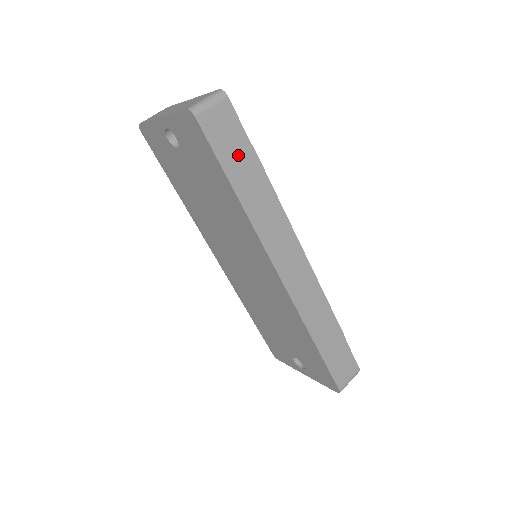
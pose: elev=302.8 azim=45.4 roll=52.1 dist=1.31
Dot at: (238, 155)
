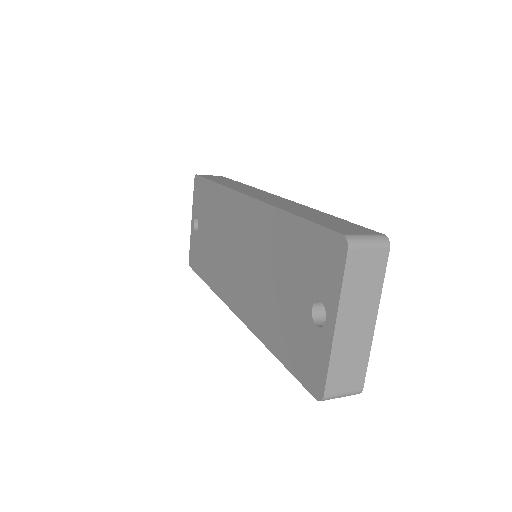
Dot at: (222, 180)
